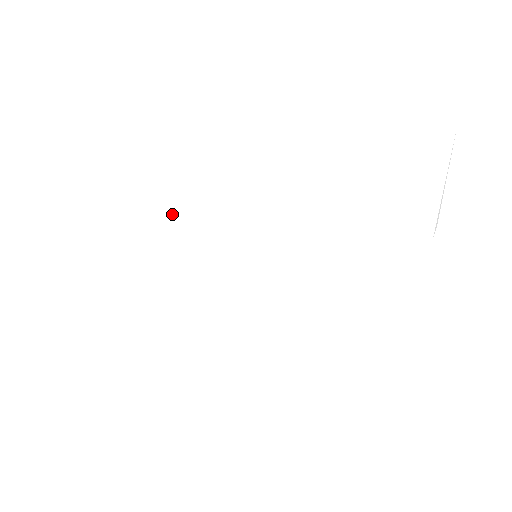
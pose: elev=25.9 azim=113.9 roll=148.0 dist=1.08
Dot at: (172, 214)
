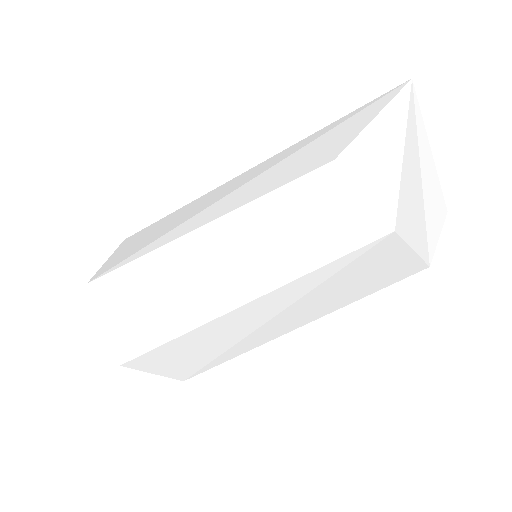
Dot at: (177, 215)
